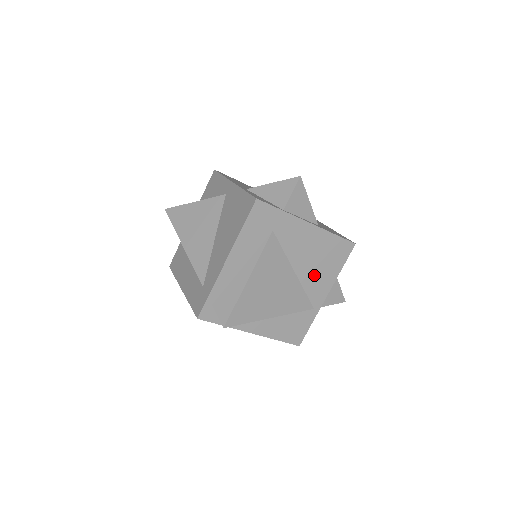
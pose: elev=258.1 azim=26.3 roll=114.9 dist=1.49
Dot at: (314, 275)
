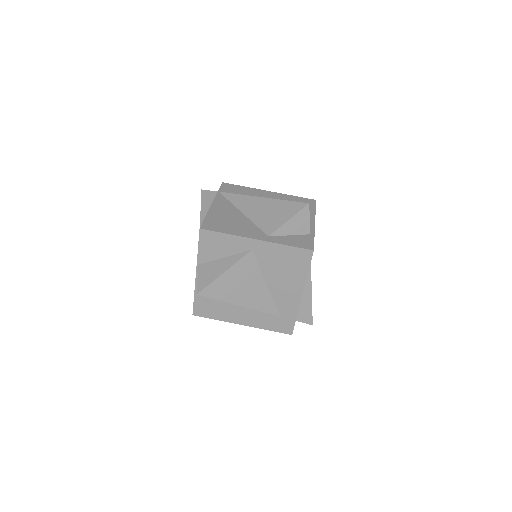
Dot at: occluded
